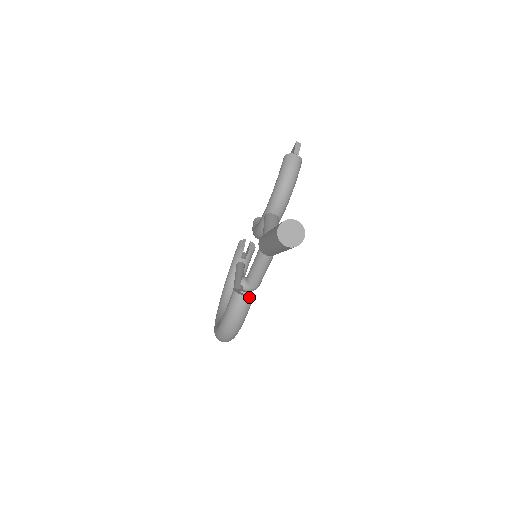
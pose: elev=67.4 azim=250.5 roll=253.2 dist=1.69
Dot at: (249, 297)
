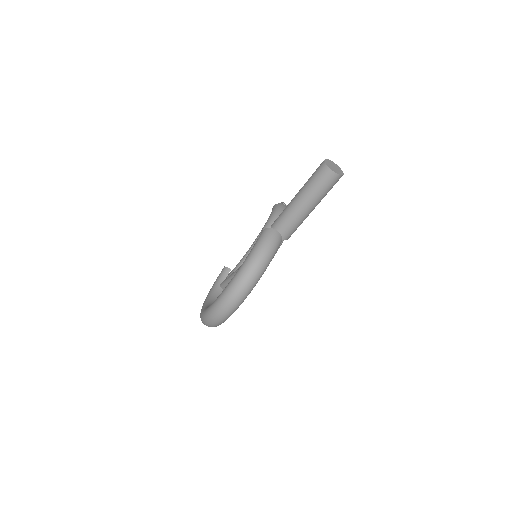
Dot at: (280, 235)
